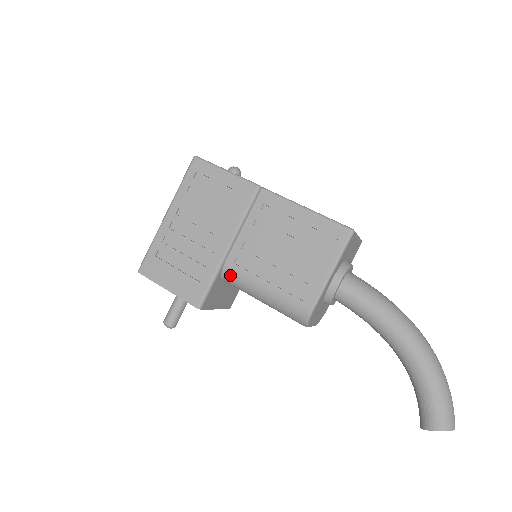
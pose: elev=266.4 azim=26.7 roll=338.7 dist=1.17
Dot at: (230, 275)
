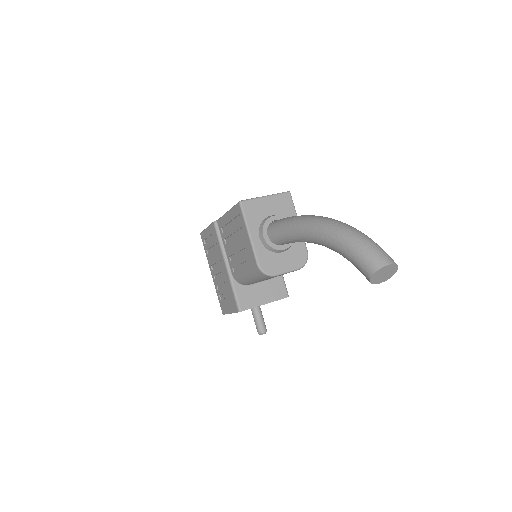
Dot at: (238, 280)
